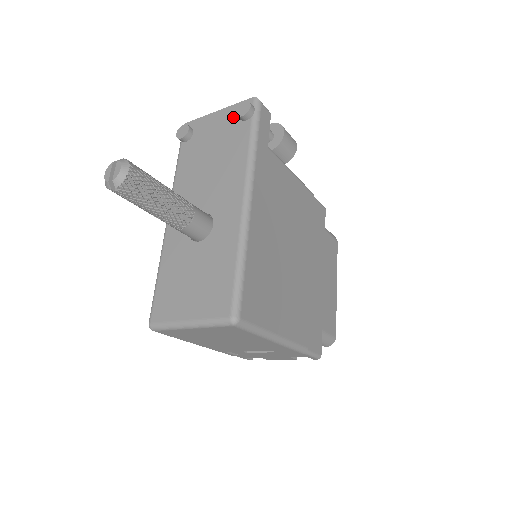
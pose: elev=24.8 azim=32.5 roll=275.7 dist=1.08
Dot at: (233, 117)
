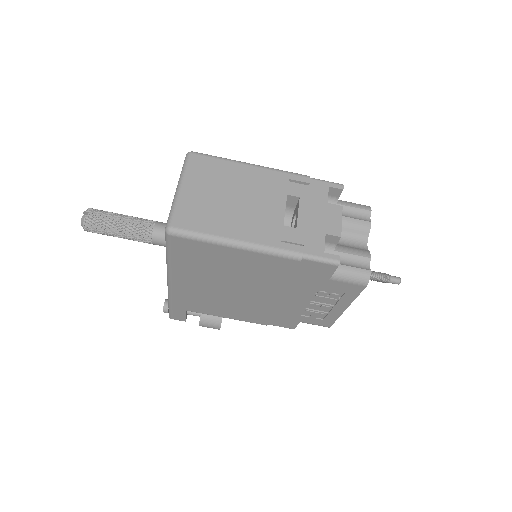
Dot at: occluded
